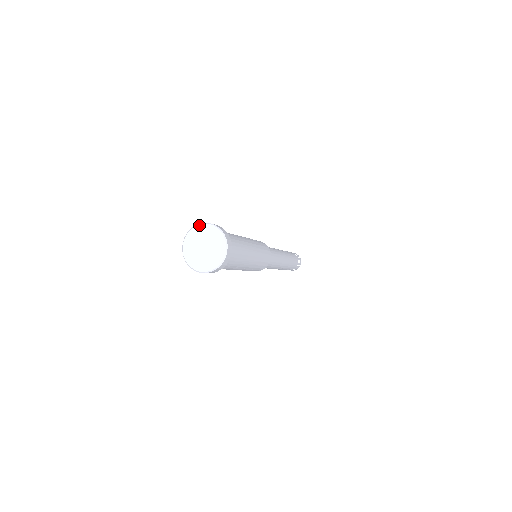
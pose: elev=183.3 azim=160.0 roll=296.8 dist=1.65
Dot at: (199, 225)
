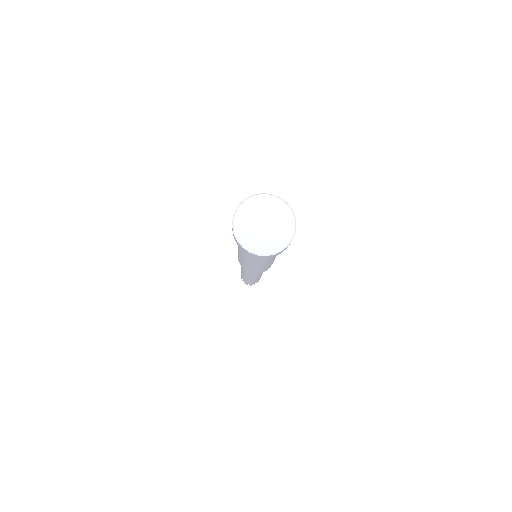
Dot at: (280, 199)
